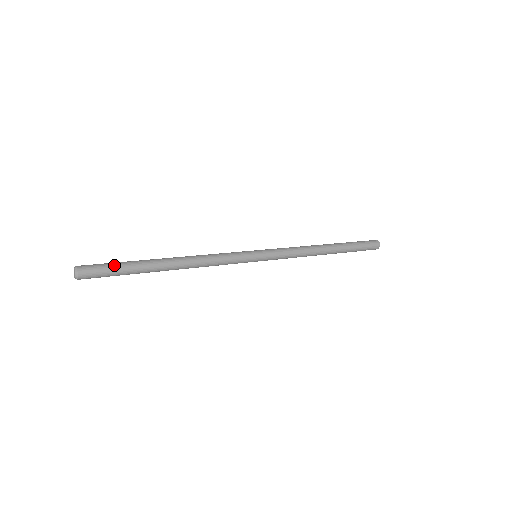
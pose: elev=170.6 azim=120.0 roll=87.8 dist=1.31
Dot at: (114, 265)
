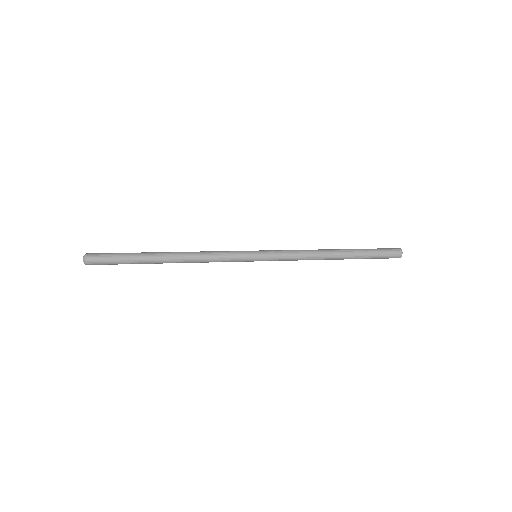
Dot at: (117, 260)
